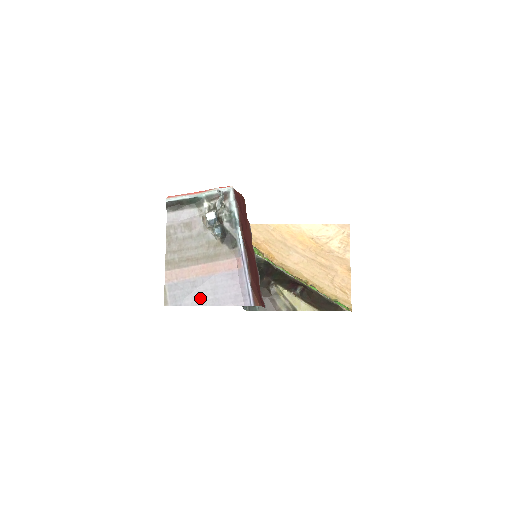
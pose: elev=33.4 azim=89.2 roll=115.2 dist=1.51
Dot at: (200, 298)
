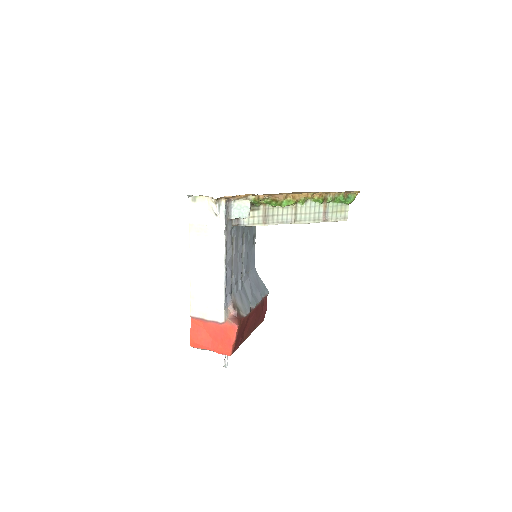
Dot at: occluded
